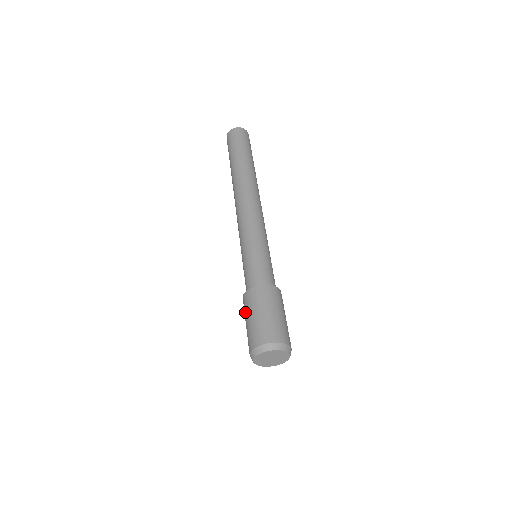
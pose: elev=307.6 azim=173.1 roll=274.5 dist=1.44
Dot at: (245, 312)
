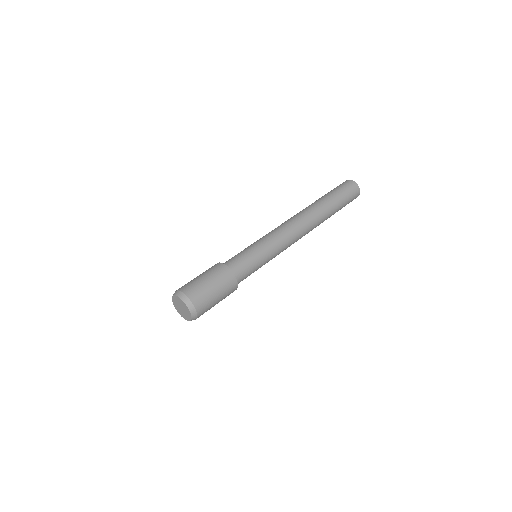
Dot at: occluded
